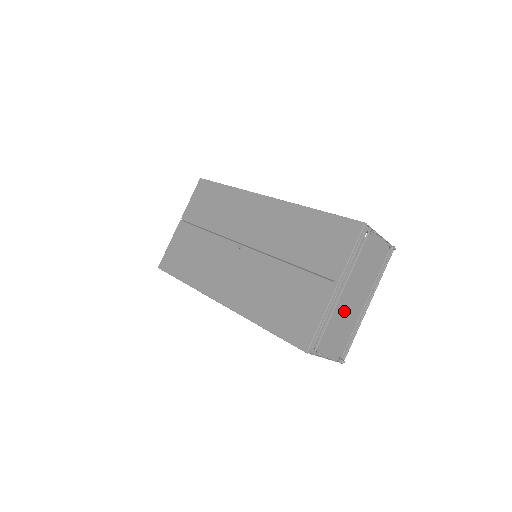
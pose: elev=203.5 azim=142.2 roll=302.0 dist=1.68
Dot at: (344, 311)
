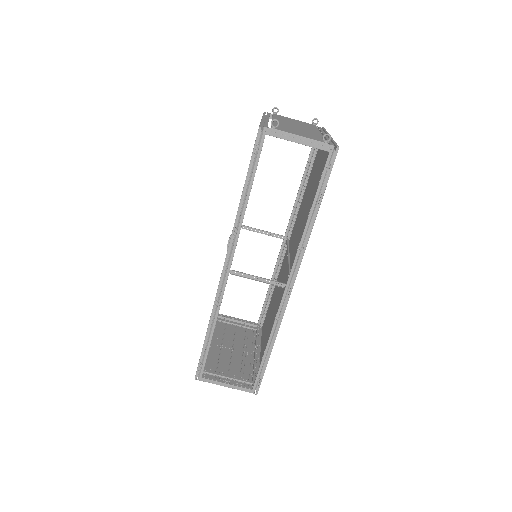
Dot at: occluded
